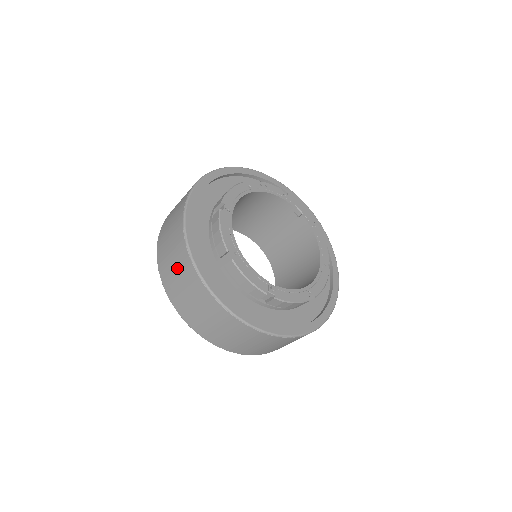
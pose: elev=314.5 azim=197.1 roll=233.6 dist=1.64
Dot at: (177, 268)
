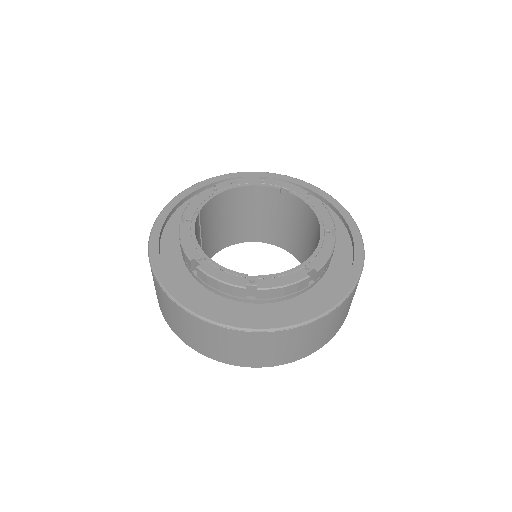
Dot at: (160, 299)
